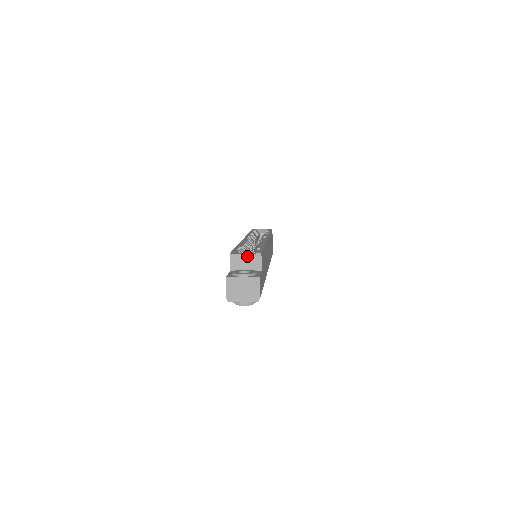
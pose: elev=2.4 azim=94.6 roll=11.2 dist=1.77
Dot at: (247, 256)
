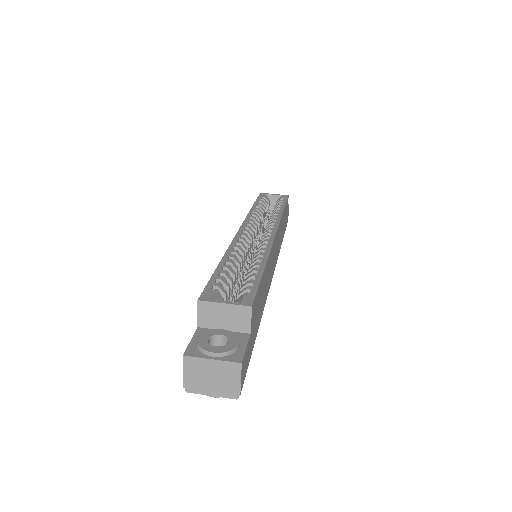
Dot at: (227, 307)
